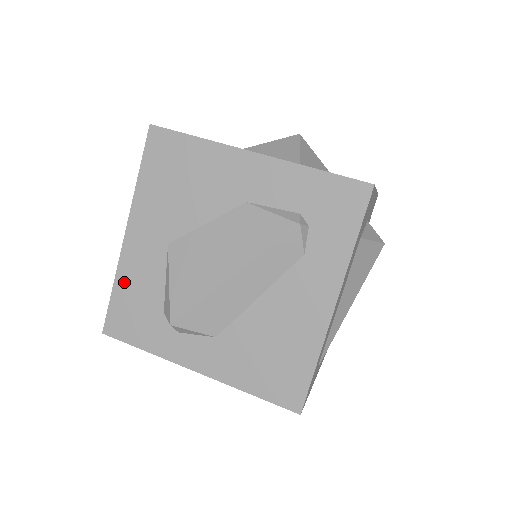
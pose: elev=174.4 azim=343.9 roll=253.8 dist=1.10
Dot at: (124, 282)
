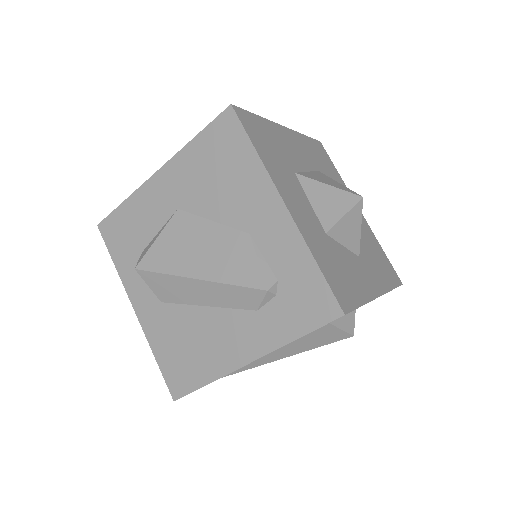
Dot at: (133, 205)
